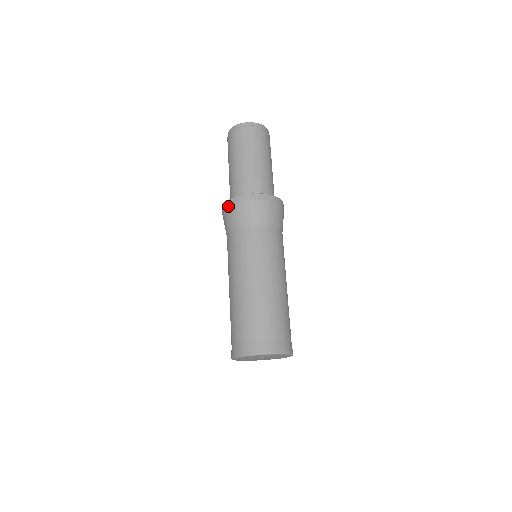
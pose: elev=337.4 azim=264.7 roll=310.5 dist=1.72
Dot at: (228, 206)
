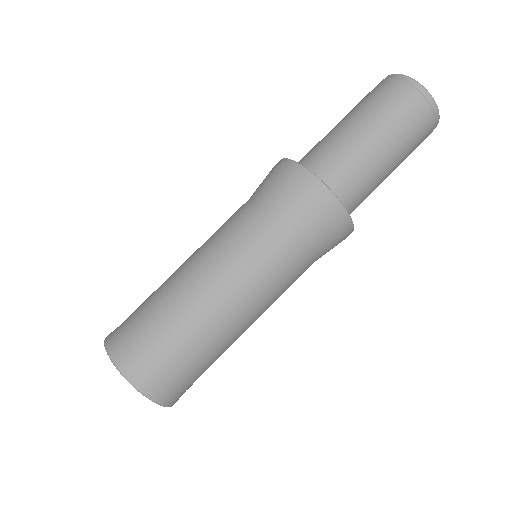
Dot at: occluded
